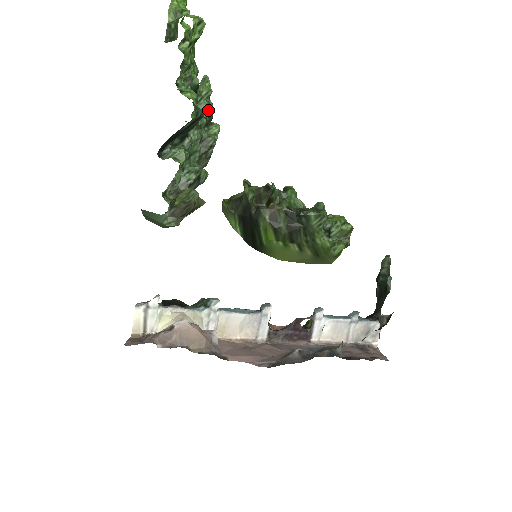
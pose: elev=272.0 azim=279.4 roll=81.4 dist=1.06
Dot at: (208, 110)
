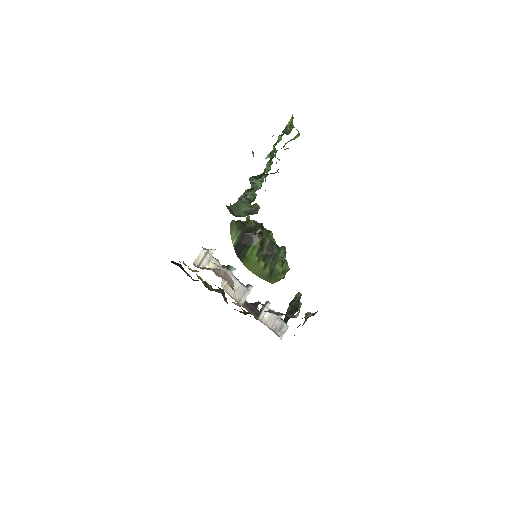
Dot at: occluded
